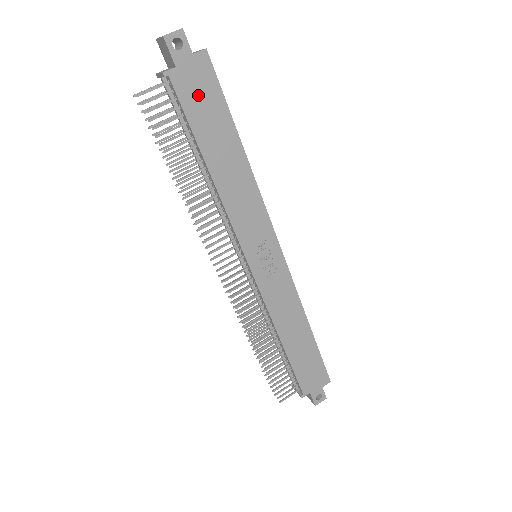
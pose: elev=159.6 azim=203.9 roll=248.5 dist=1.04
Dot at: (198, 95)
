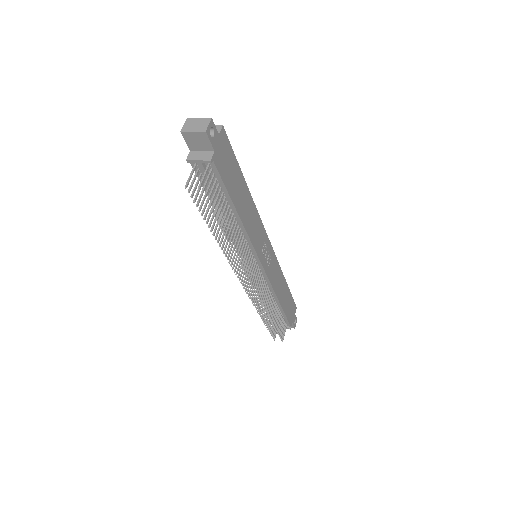
Dot at: (226, 164)
